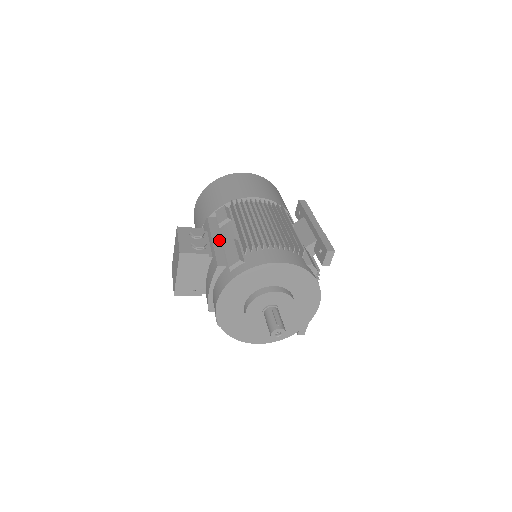
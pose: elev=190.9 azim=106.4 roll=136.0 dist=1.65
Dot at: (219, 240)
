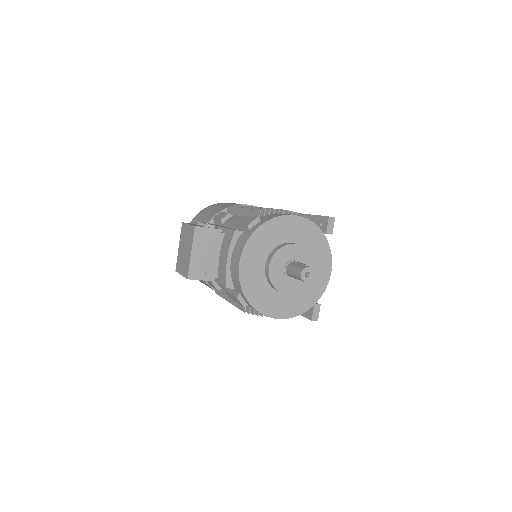
Dot at: occluded
